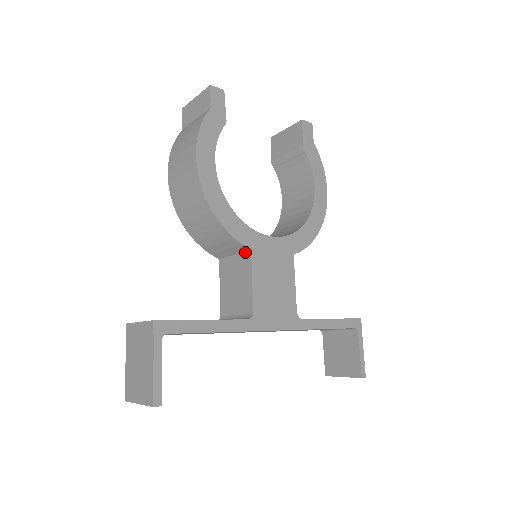
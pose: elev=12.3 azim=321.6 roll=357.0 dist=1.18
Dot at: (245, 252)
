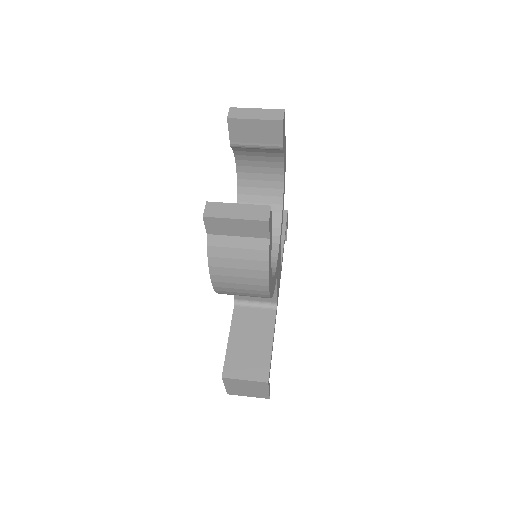
Dot at: occluded
